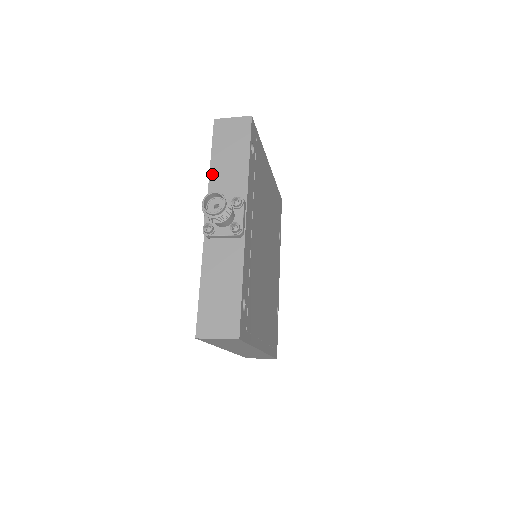
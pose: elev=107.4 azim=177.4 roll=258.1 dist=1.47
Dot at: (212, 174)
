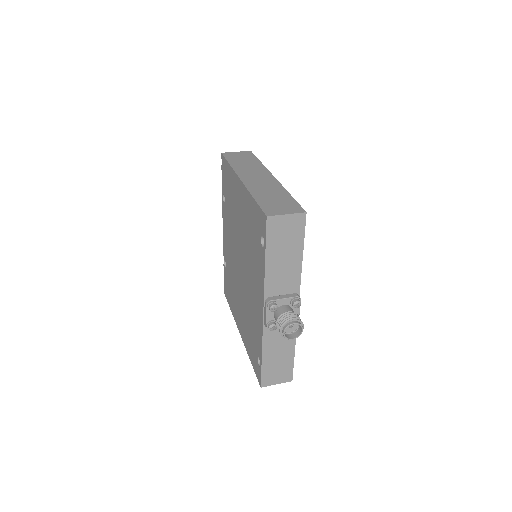
Dot at: (267, 273)
